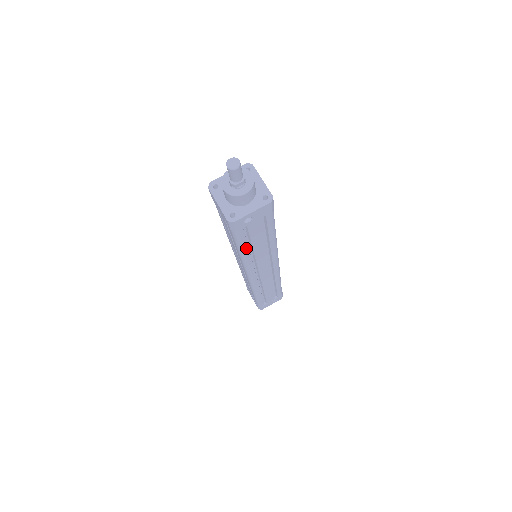
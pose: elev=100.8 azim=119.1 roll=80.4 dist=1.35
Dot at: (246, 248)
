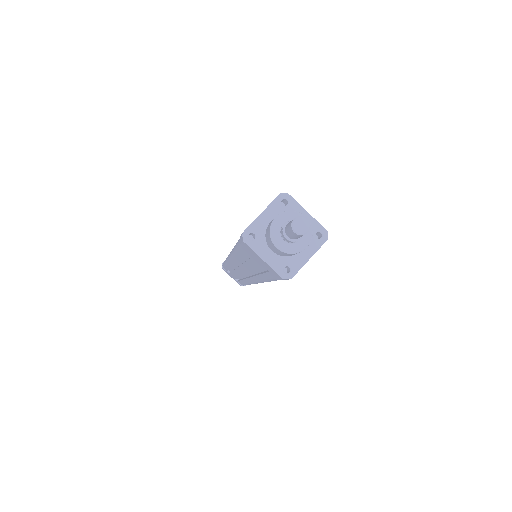
Dot at: occluded
